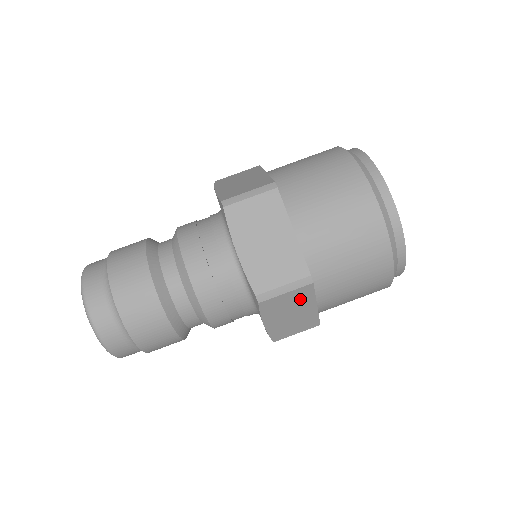
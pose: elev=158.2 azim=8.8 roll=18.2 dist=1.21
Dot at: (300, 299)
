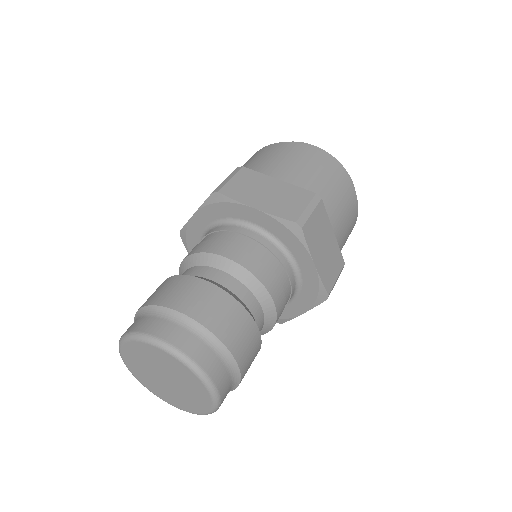
Dot at: occluded
